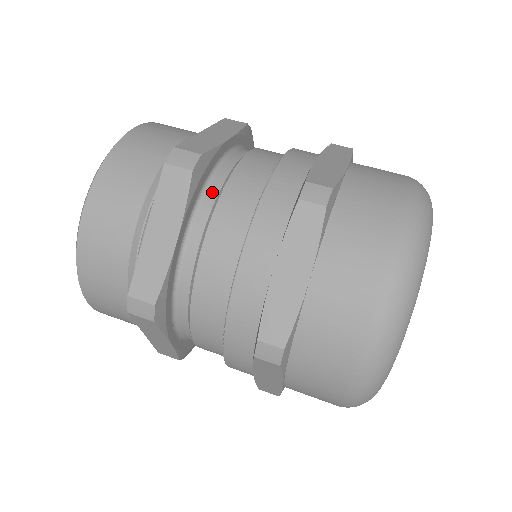
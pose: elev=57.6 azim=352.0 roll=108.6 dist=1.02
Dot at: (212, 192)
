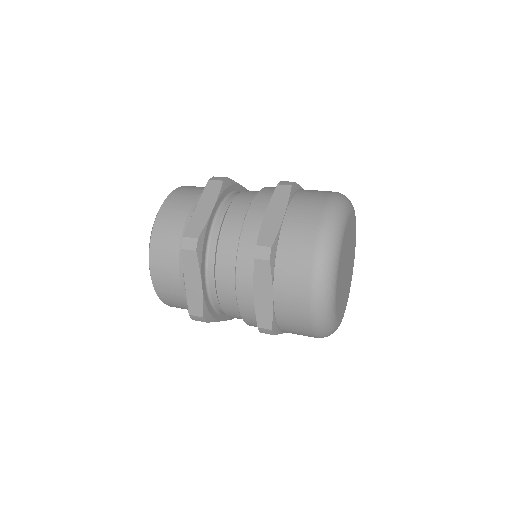
Dot at: (212, 252)
